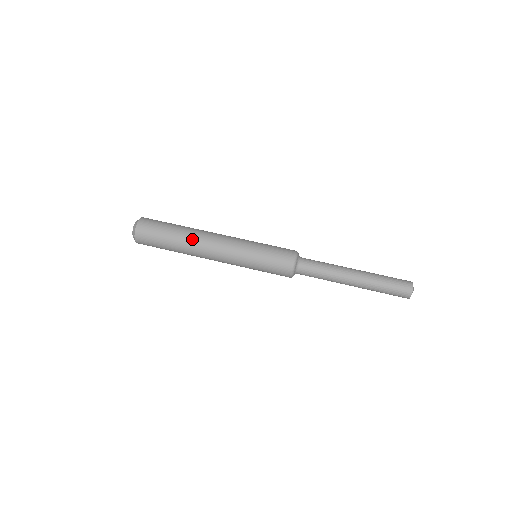
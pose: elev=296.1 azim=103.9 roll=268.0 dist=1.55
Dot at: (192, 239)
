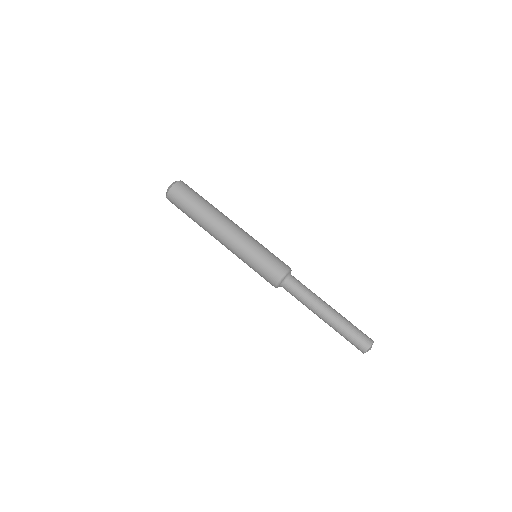
Dot at: (209, 220)
